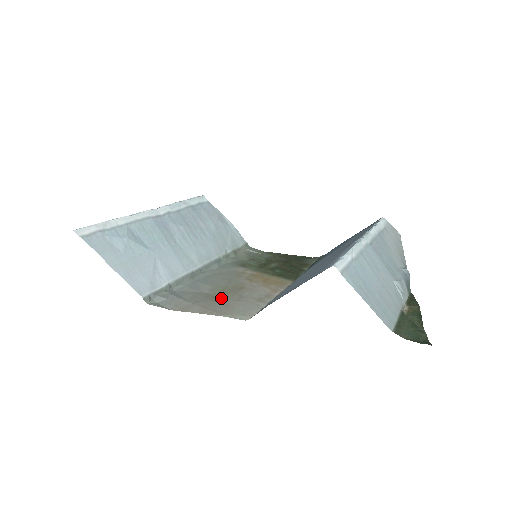
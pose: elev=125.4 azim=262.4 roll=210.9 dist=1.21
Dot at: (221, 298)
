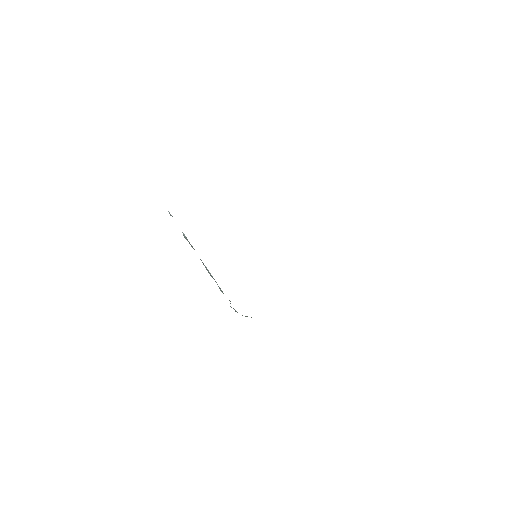
Dot at: occluded
